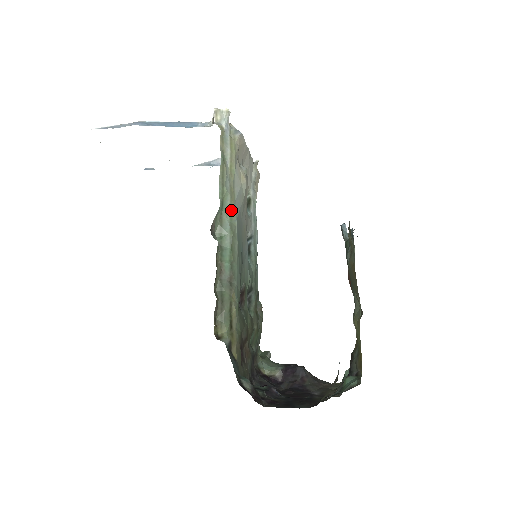
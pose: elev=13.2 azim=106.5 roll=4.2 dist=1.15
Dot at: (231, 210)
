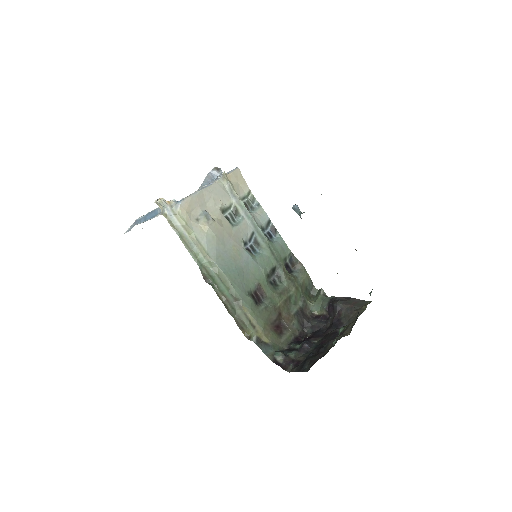
Dot at: (208, 260)
